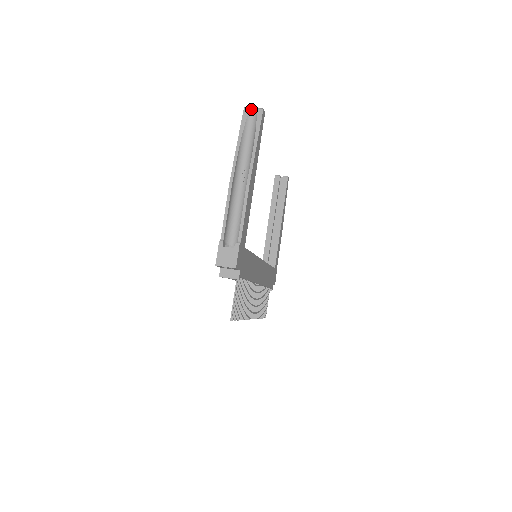
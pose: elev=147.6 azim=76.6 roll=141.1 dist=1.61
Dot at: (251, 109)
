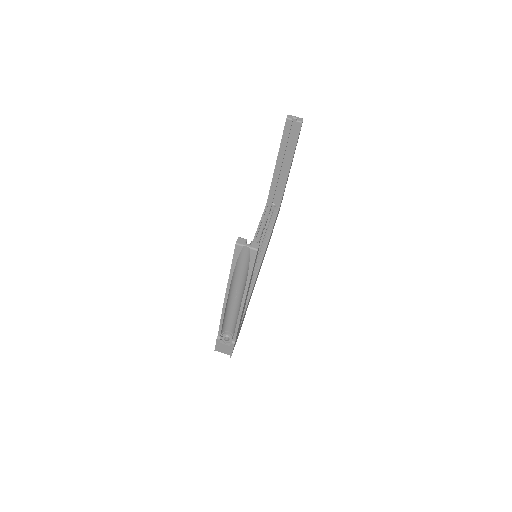
Dot at: (244, 247)
